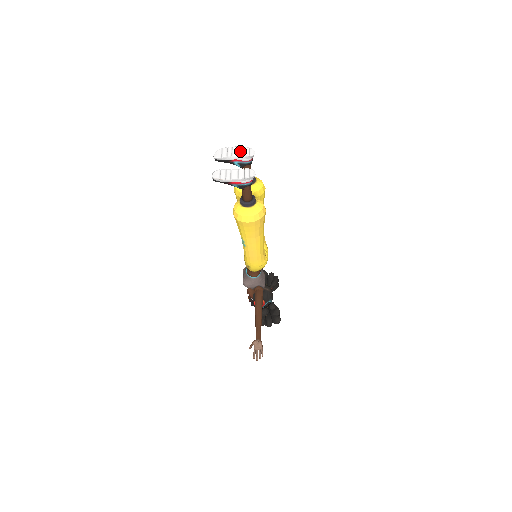
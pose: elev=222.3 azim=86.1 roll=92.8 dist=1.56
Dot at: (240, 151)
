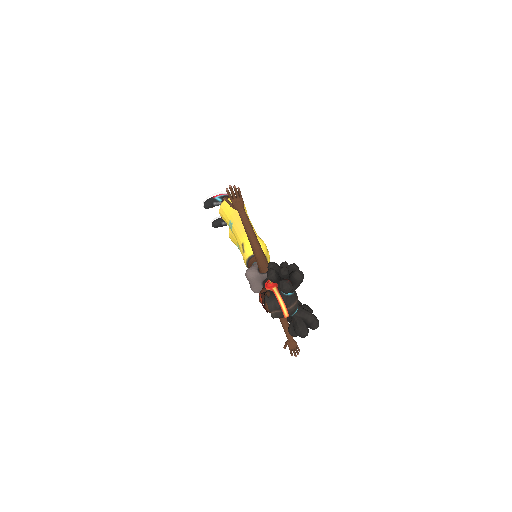
Dot at: occluded
